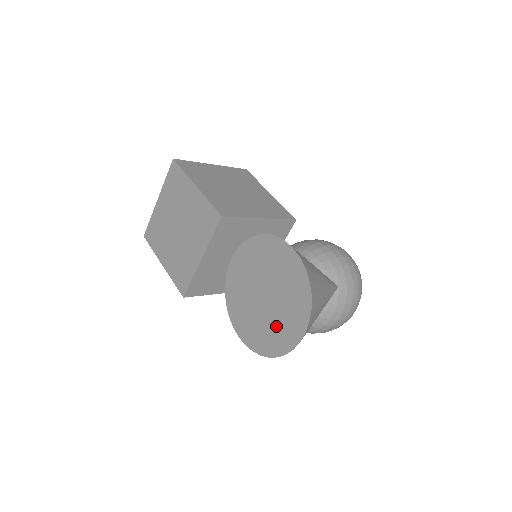
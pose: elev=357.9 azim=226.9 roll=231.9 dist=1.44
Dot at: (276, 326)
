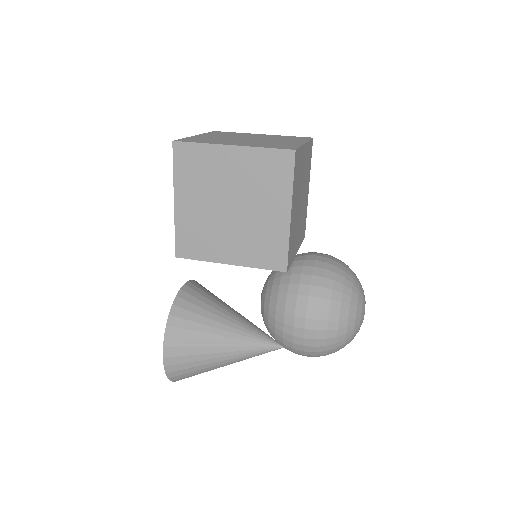
Dot at: occluded
